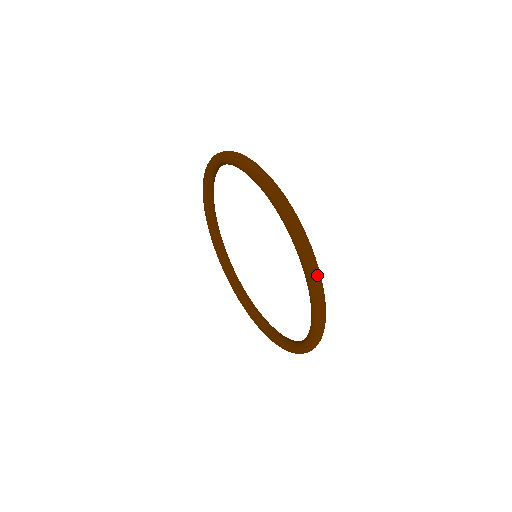
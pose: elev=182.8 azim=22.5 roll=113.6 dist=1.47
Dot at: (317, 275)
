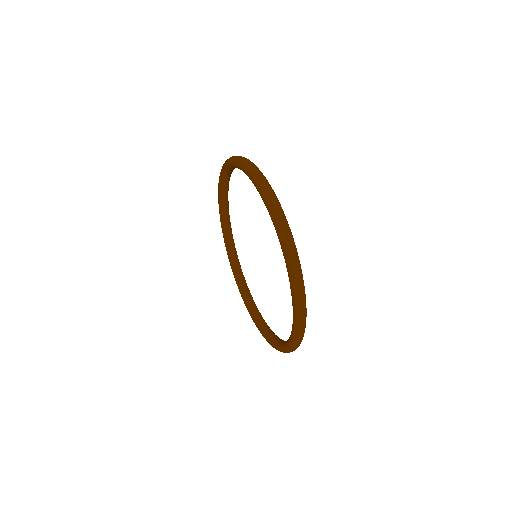
Dot at: (292, 249)
